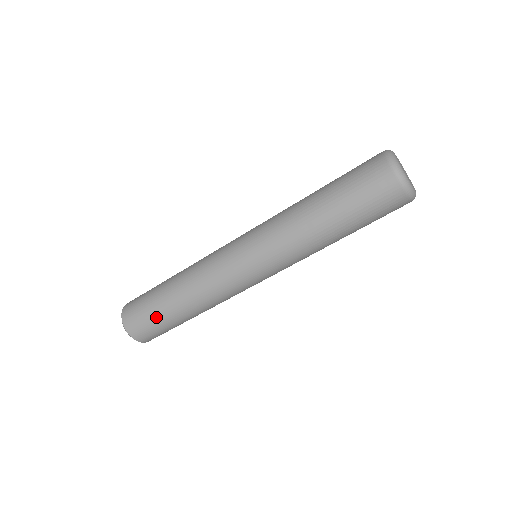
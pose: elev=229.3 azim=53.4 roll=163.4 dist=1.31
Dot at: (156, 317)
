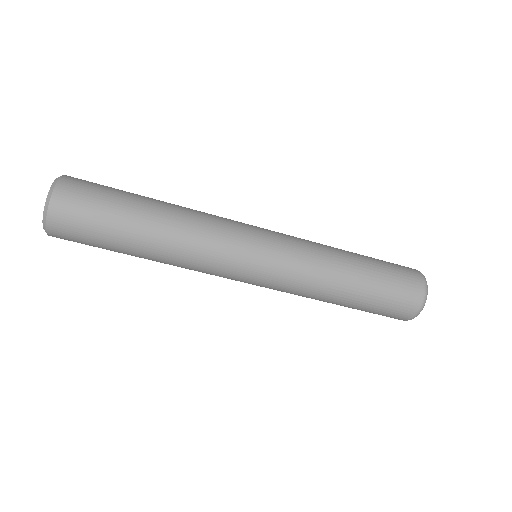
Dot at: (104, 248)
